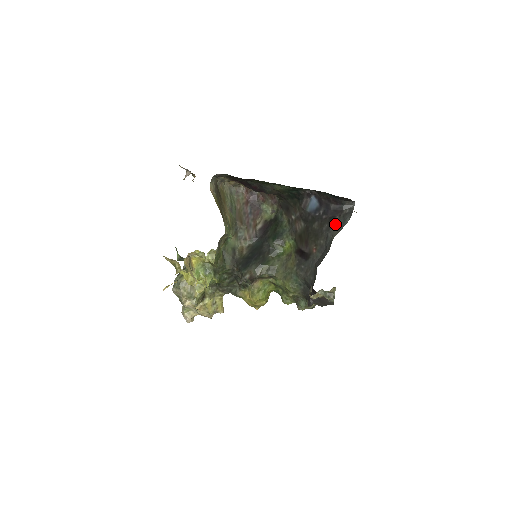
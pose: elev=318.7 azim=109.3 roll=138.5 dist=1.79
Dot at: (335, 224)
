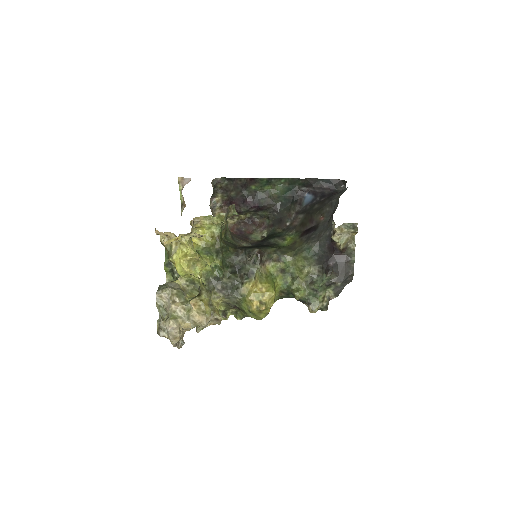
Dot at: (335, 196)
